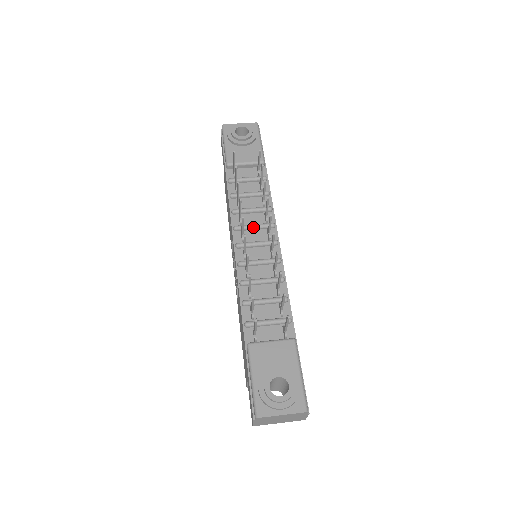
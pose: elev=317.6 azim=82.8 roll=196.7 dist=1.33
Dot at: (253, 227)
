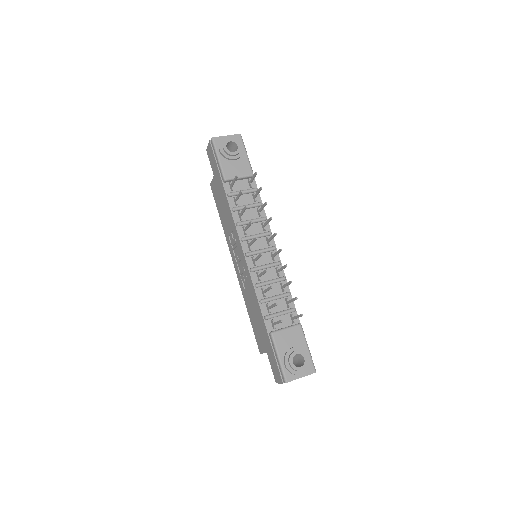
Dot at: occluded
